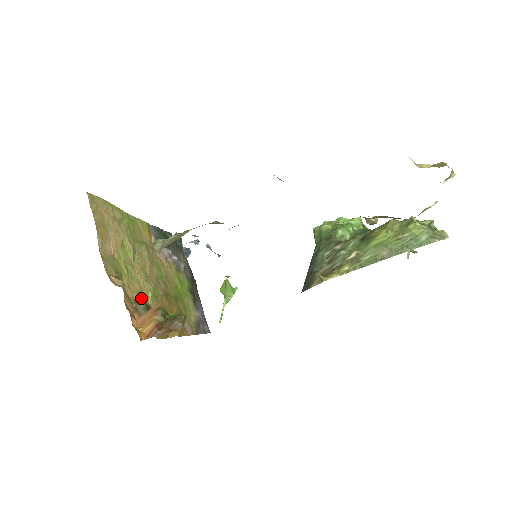
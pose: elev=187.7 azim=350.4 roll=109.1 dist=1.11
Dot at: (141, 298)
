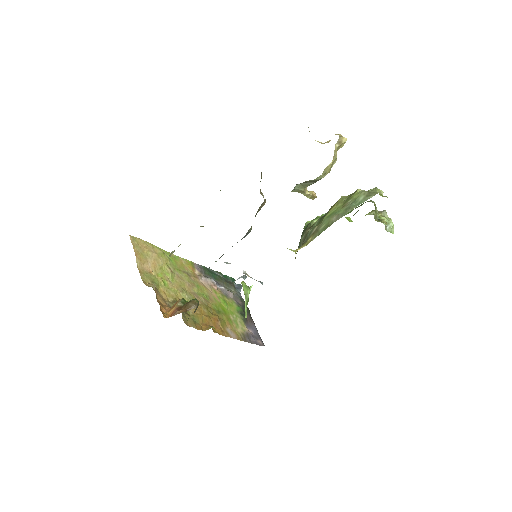
Dot at: (176, 301)
